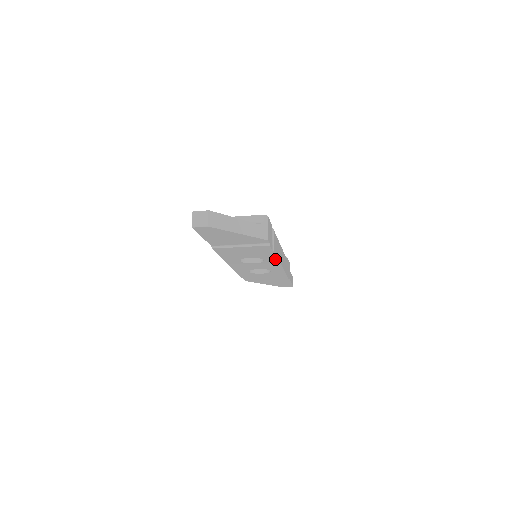
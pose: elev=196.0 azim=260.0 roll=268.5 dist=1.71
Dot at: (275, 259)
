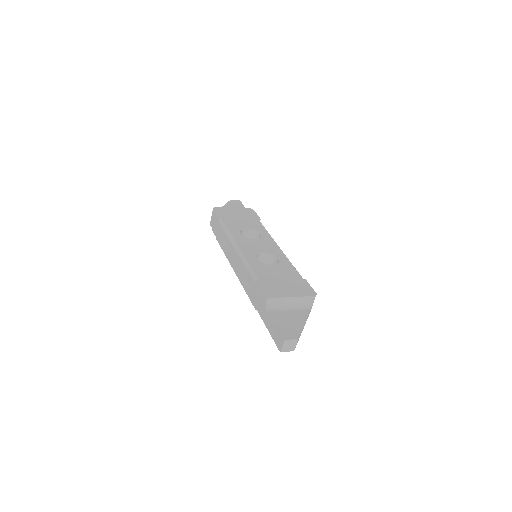
Dot at: occluded
